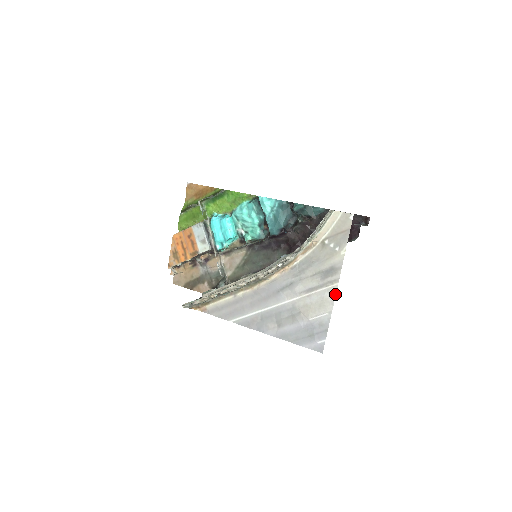
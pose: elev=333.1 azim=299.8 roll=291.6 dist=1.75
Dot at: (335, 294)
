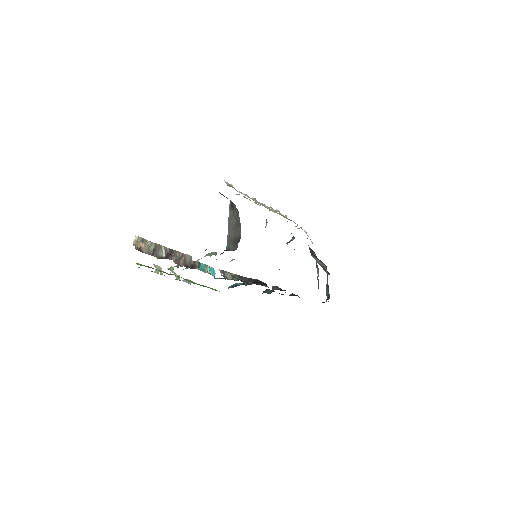
Dot at: occluded
